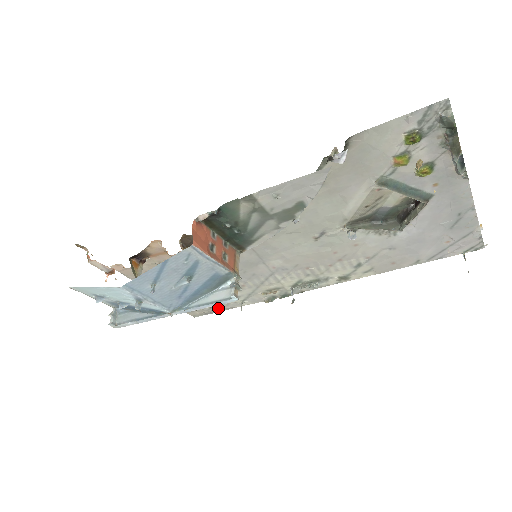
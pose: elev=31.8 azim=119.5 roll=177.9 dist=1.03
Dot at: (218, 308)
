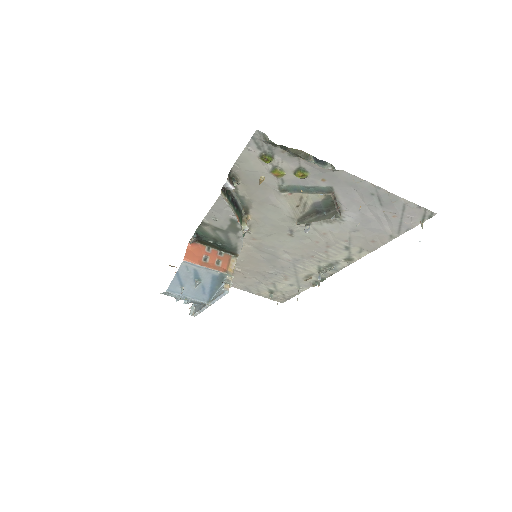
Dot at: (289, 294)
